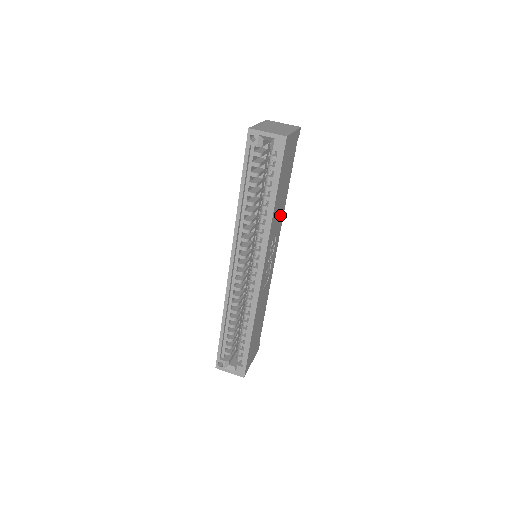
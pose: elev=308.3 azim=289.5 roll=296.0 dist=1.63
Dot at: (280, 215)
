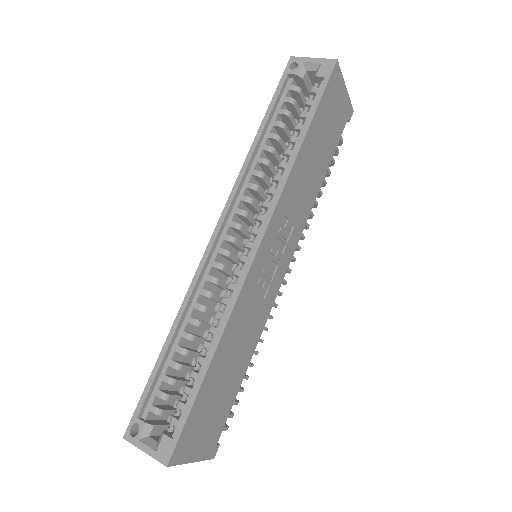
Dot at: (306, 198)
